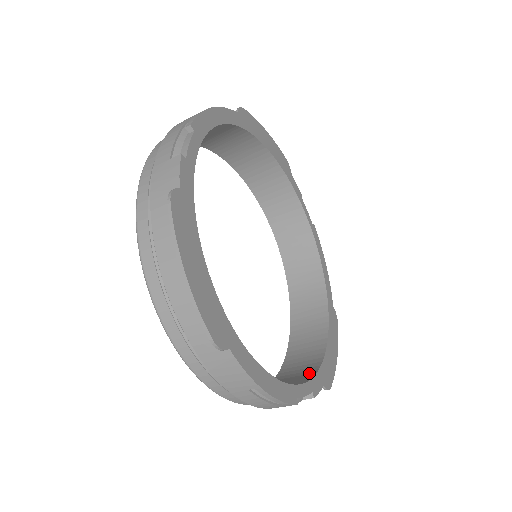
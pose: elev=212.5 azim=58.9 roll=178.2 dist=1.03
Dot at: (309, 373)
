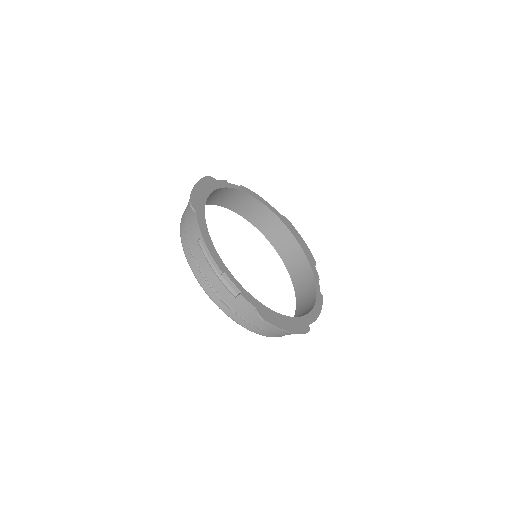
Dot at: occluded
